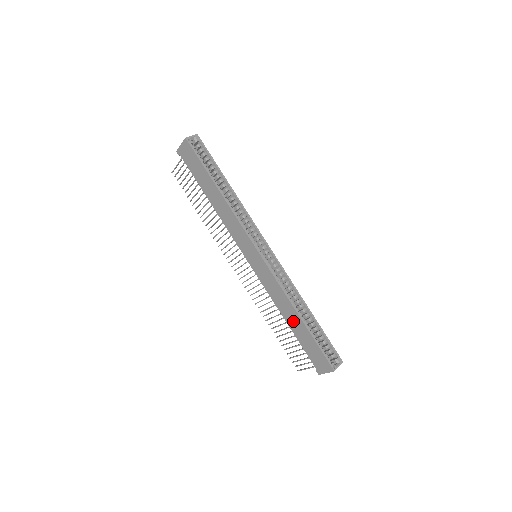
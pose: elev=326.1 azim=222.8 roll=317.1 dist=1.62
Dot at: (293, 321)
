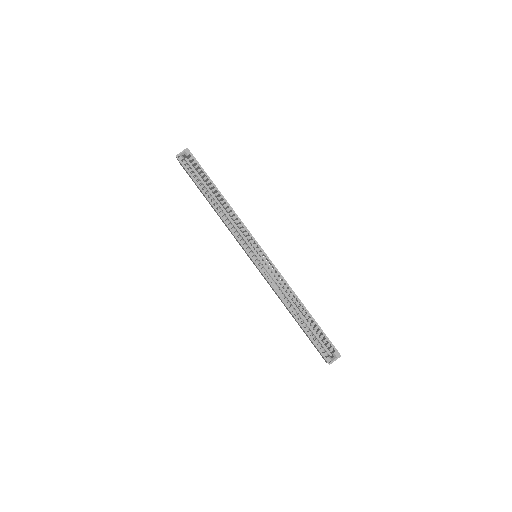
Dot at: occluded
